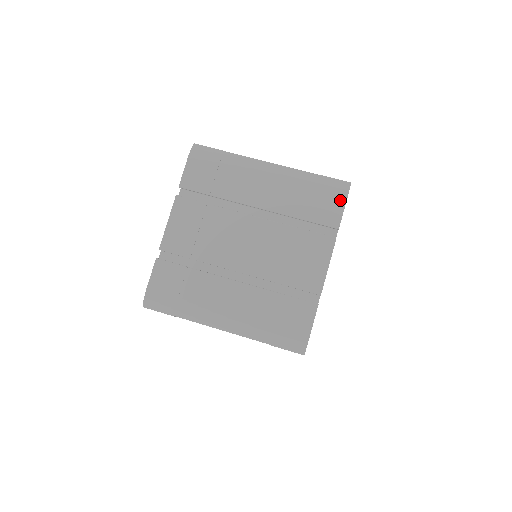
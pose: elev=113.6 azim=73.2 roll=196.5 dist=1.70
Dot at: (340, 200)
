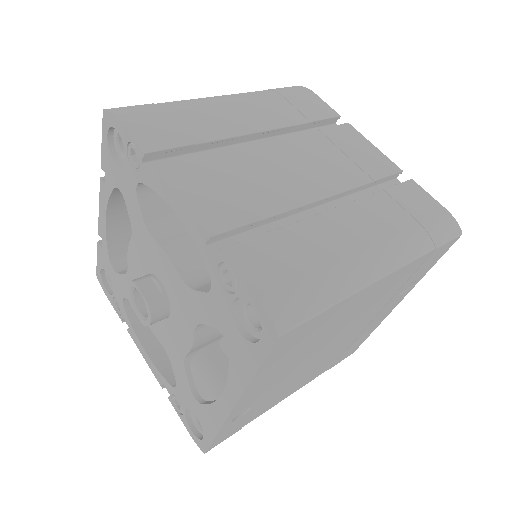
Dot at: (312, 96)
